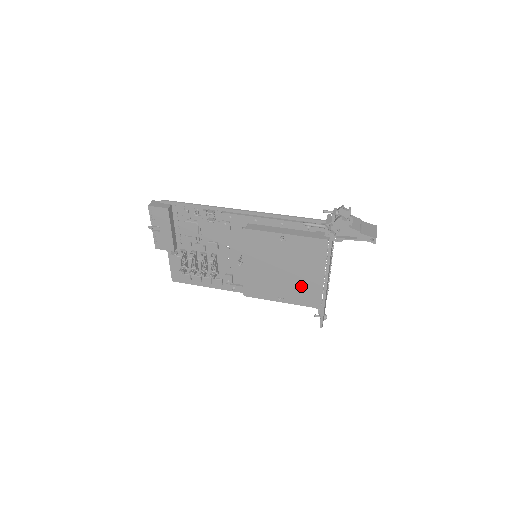
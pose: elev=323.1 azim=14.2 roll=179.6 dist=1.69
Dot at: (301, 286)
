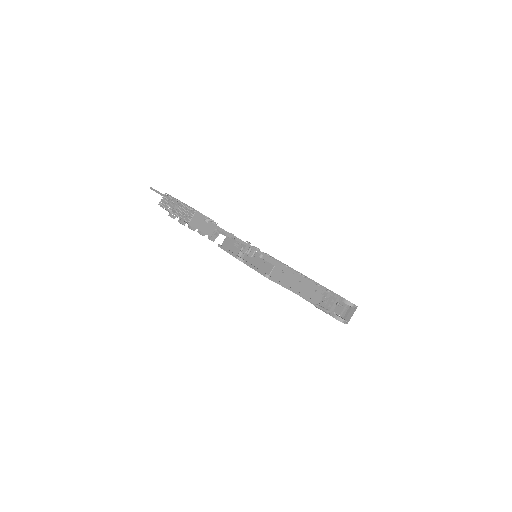
Dot at: occluded
